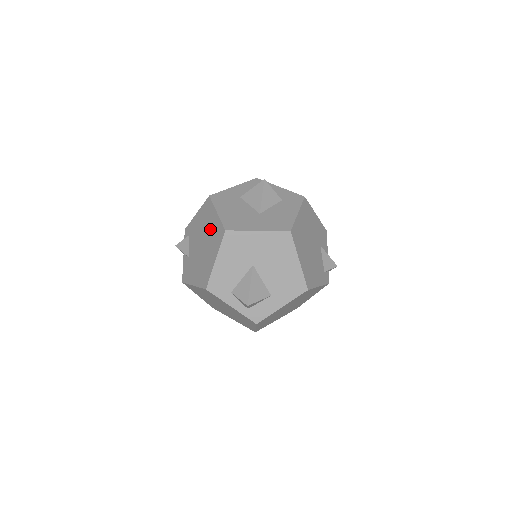
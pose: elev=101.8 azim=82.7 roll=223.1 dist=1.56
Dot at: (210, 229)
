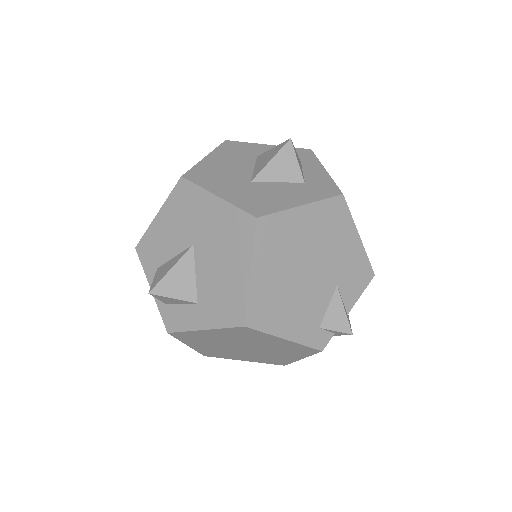
Dot at: occluded
